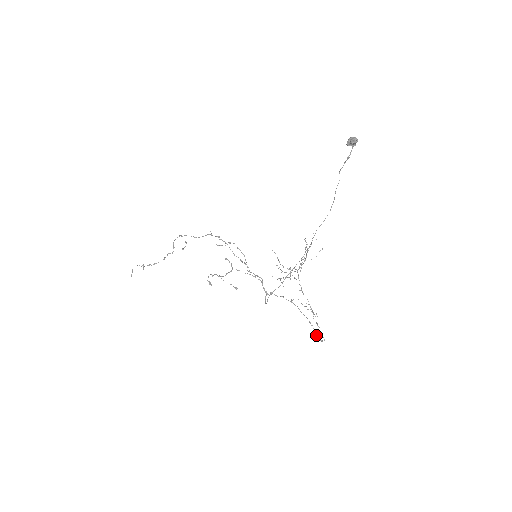
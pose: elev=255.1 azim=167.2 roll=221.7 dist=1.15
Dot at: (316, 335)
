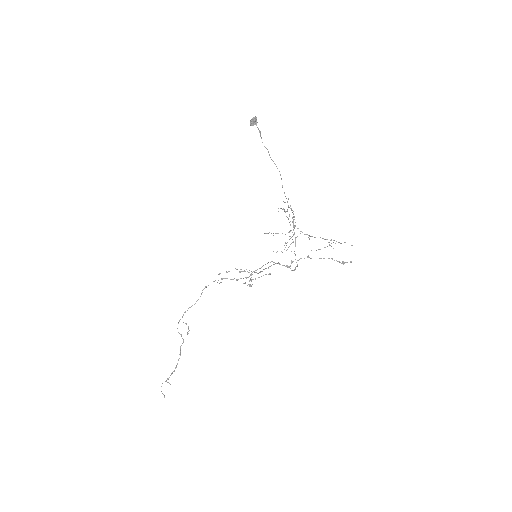
Dot at: occluded
